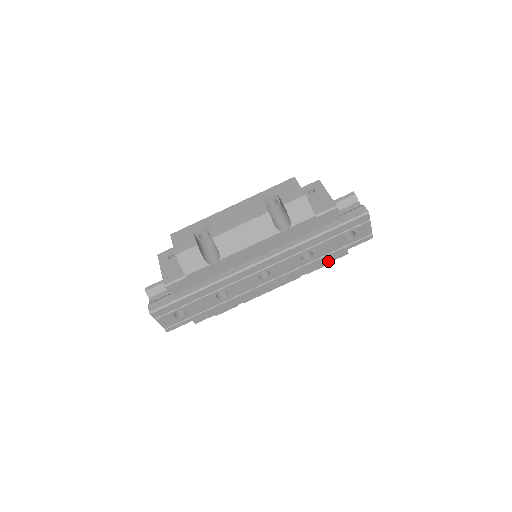
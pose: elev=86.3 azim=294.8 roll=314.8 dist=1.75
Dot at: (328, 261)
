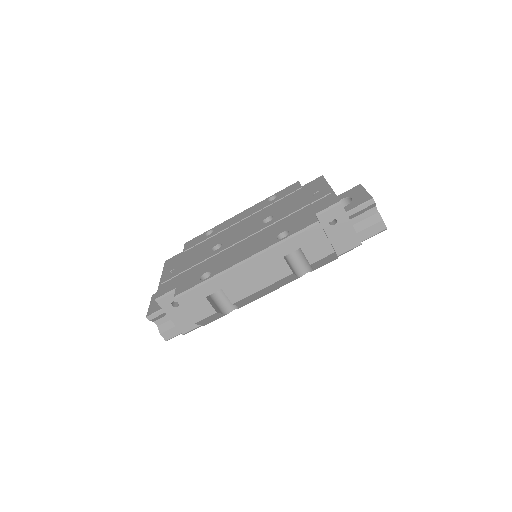
Dot at: occluded
